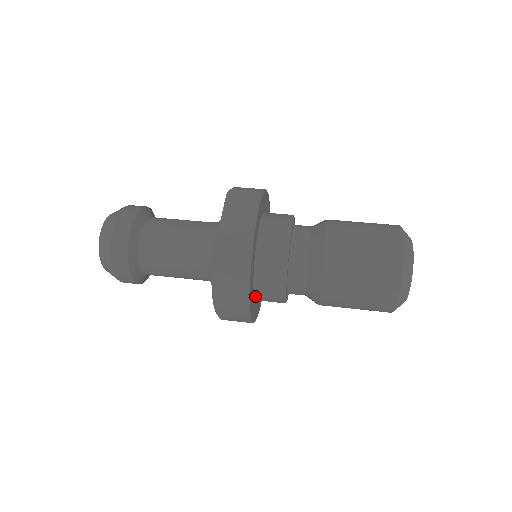
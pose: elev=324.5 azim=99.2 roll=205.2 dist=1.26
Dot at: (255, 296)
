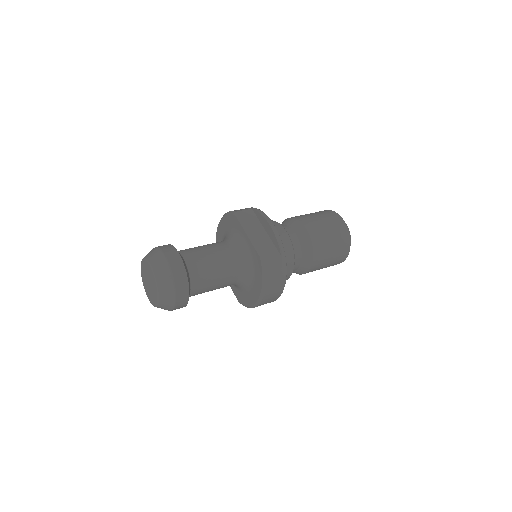
Dot at: occluded
